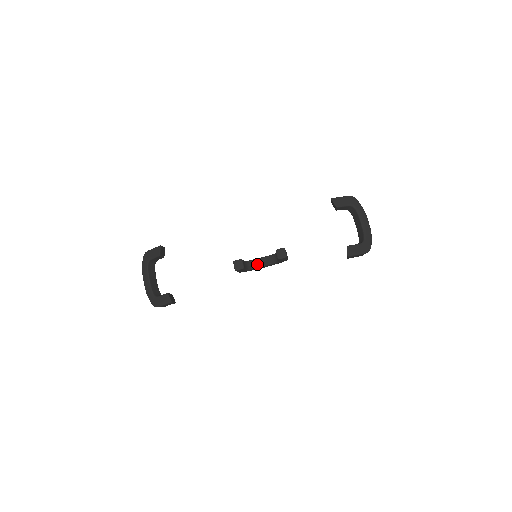
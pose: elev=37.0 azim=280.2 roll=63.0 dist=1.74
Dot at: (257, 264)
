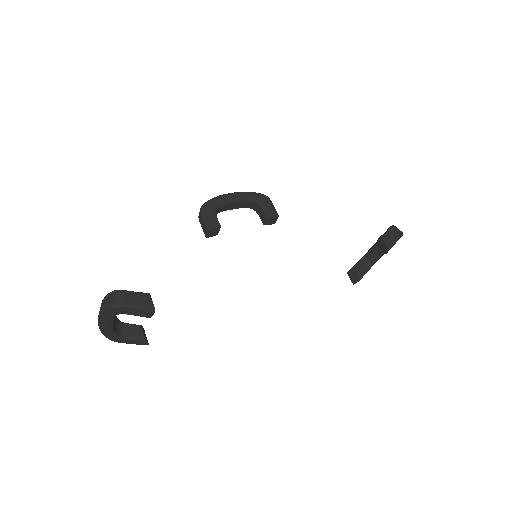
Dot at: (226, 208)
